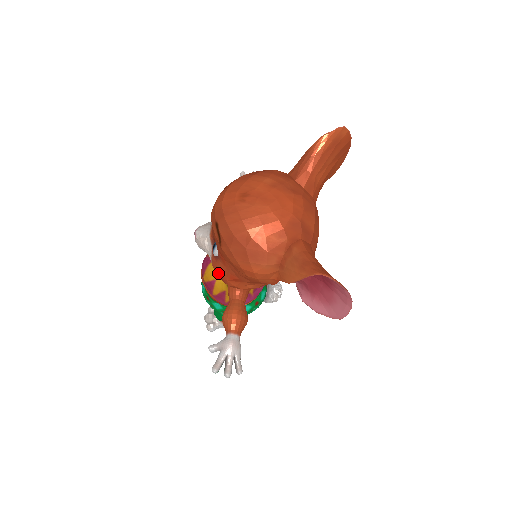
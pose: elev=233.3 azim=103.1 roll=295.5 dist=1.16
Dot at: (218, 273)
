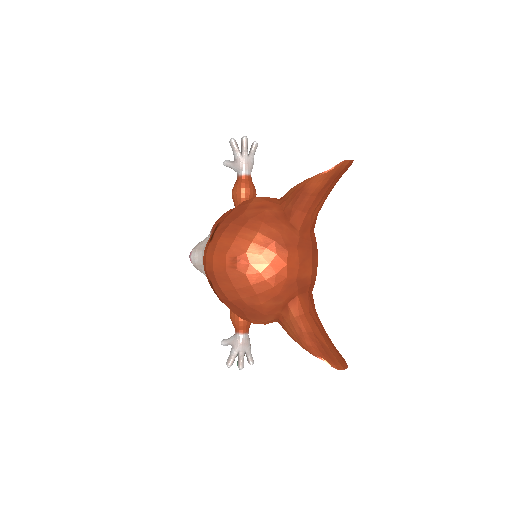
Dot at: occluded
